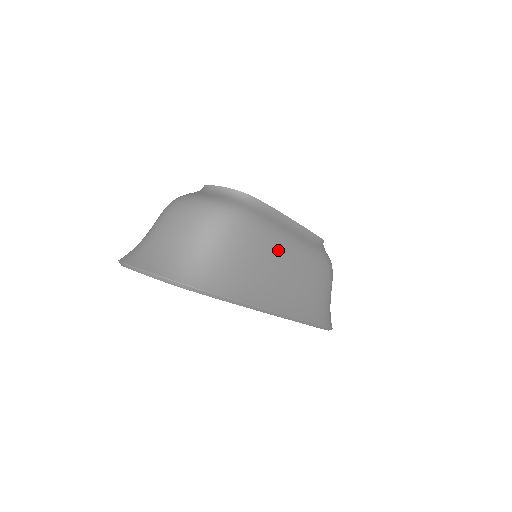
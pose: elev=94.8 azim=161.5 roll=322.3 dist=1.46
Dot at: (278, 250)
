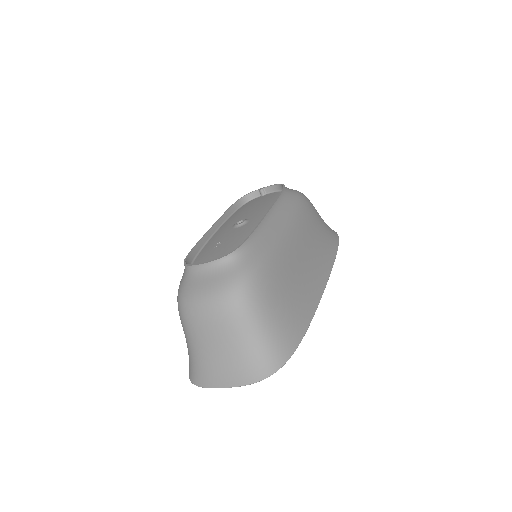
Dot at: (286, 258)
